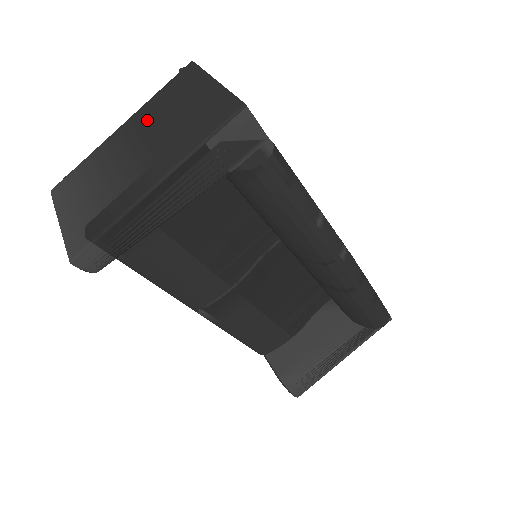
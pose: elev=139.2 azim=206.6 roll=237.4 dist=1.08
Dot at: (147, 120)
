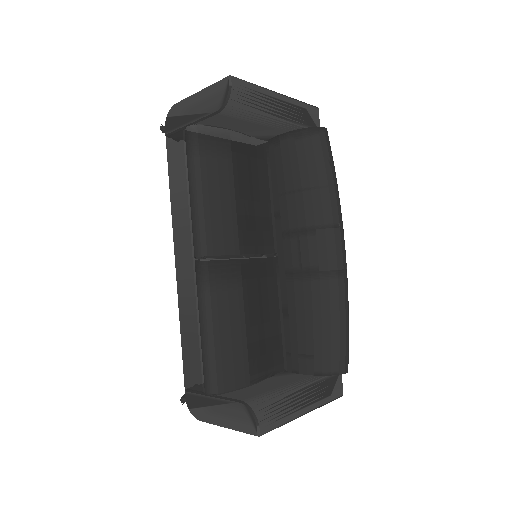
Dot at: occluded
